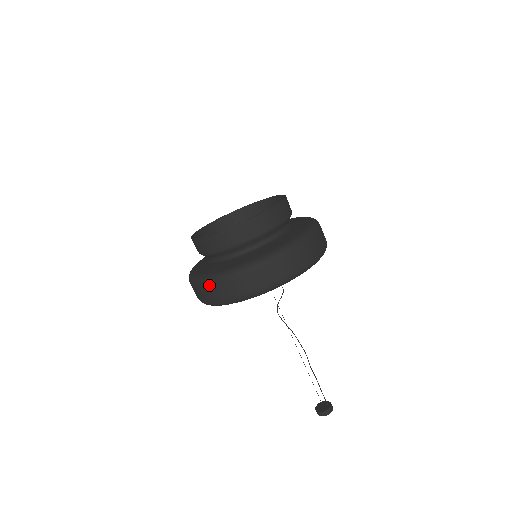
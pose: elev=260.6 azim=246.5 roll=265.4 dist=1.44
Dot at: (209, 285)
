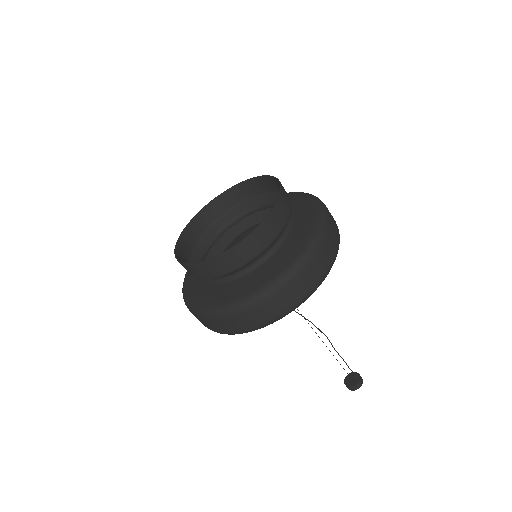
Dot at: (213, 319)
